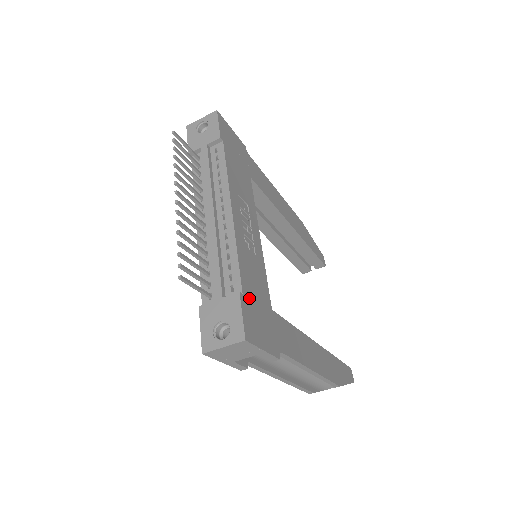
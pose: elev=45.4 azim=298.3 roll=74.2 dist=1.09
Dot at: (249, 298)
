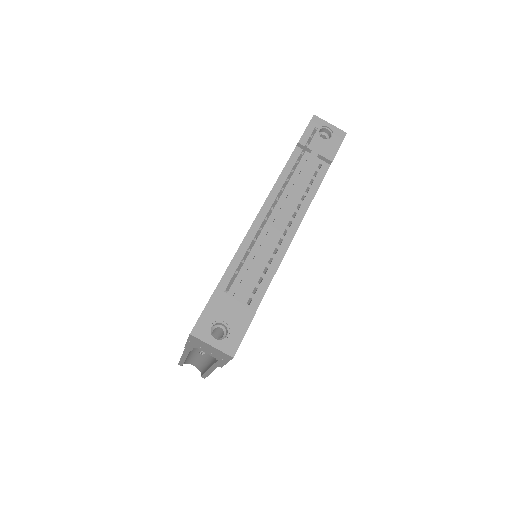
Dot at: occluded
